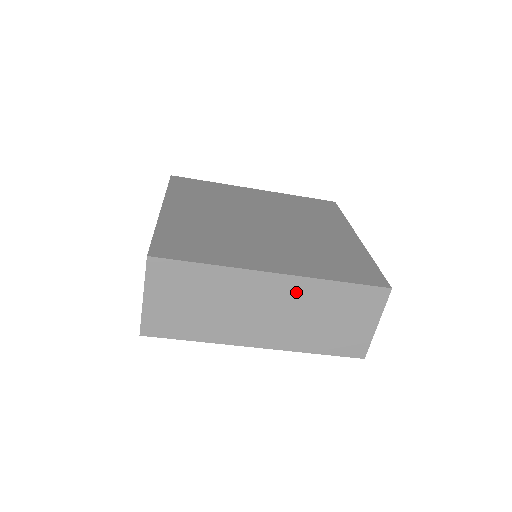
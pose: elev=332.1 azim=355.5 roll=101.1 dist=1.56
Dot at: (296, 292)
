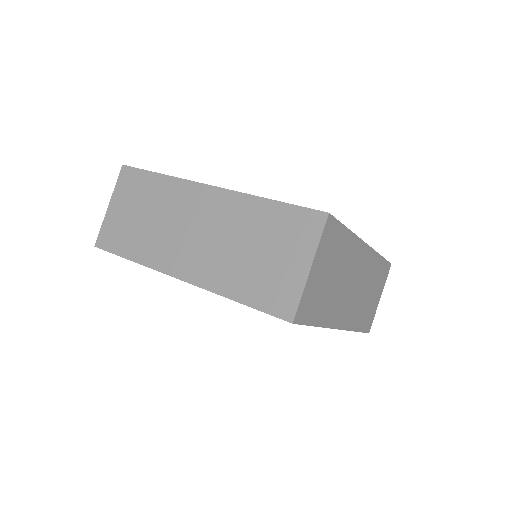
Dot at: (226, 210)
